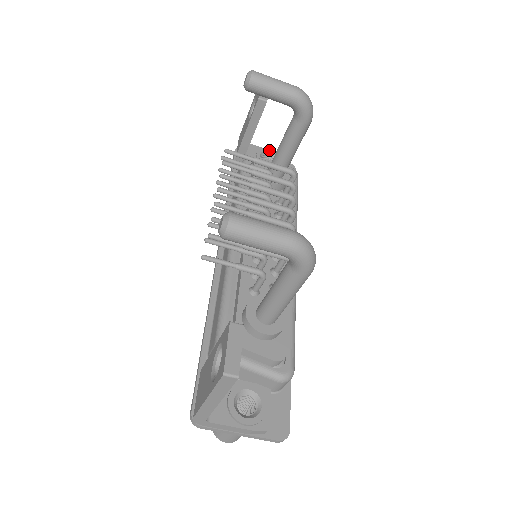
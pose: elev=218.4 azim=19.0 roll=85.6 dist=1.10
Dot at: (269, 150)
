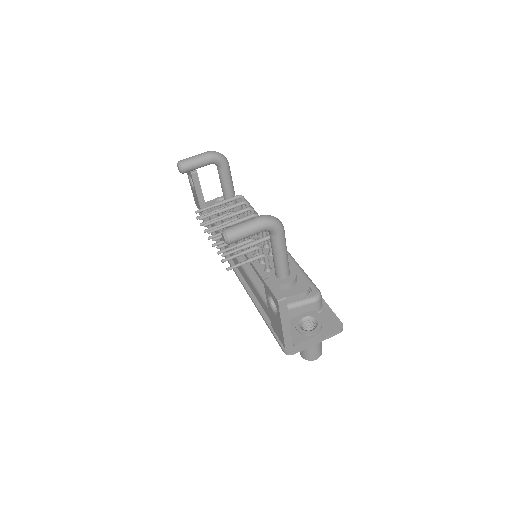
Dot at: (218, 198)
